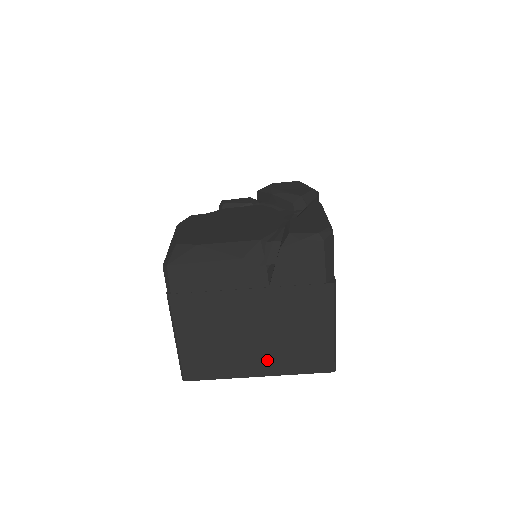
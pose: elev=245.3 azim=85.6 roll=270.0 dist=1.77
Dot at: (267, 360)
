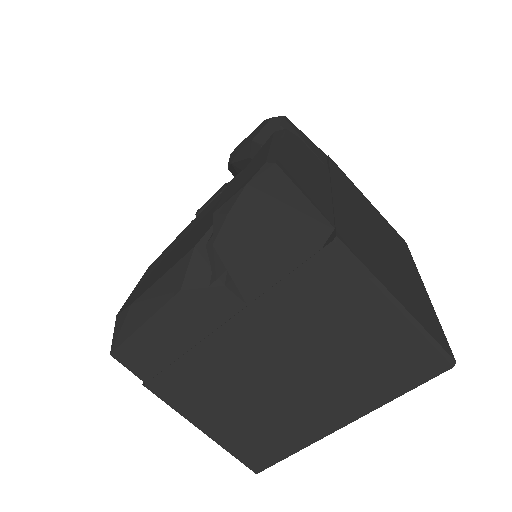
Dot at: (335, 400)
